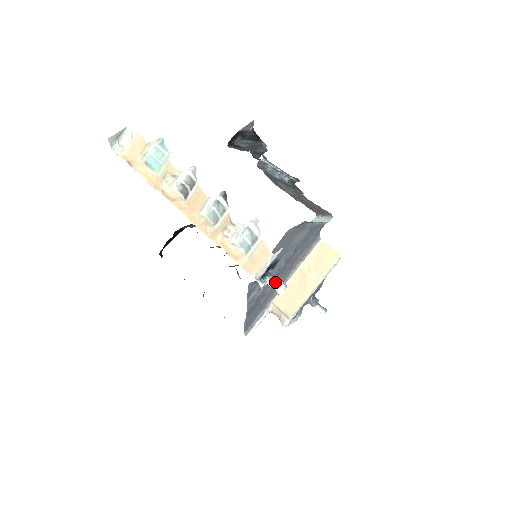
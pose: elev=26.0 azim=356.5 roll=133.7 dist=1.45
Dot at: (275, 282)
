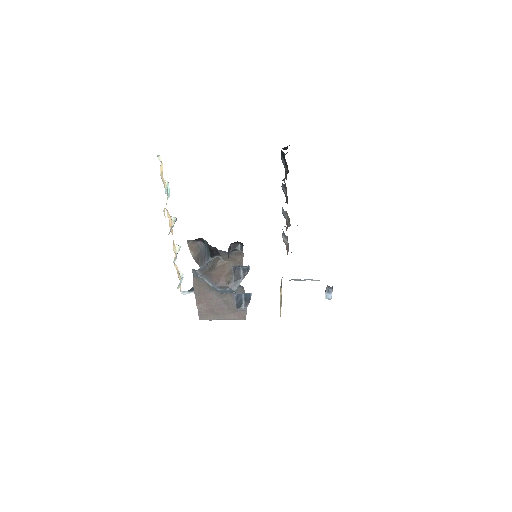
Dot at: occluded
